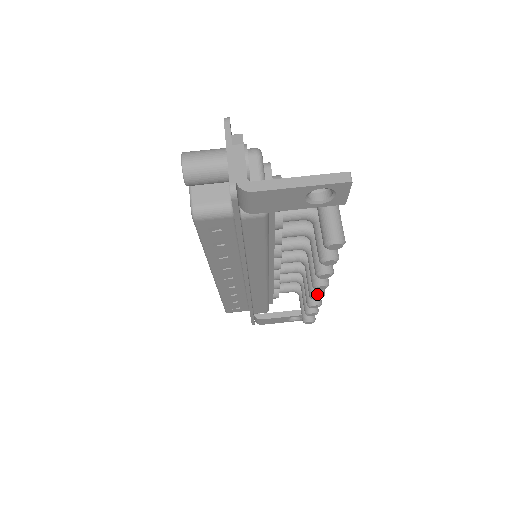
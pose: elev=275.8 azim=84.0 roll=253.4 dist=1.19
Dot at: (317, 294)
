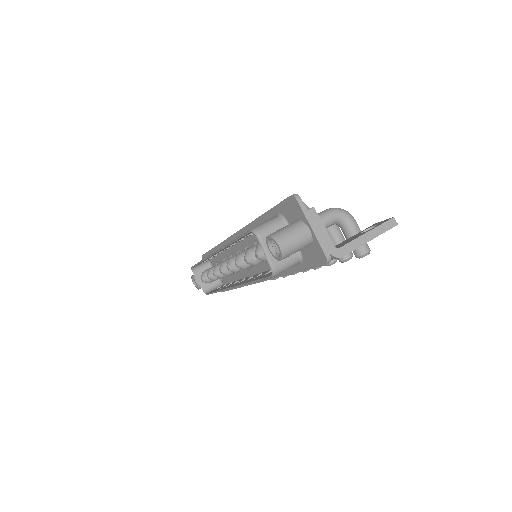
Dot at: occluded
